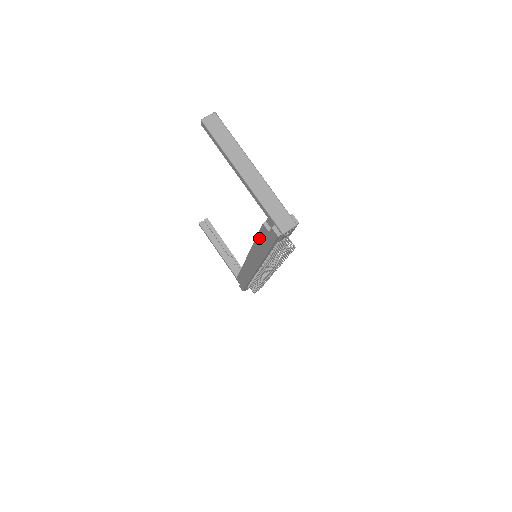
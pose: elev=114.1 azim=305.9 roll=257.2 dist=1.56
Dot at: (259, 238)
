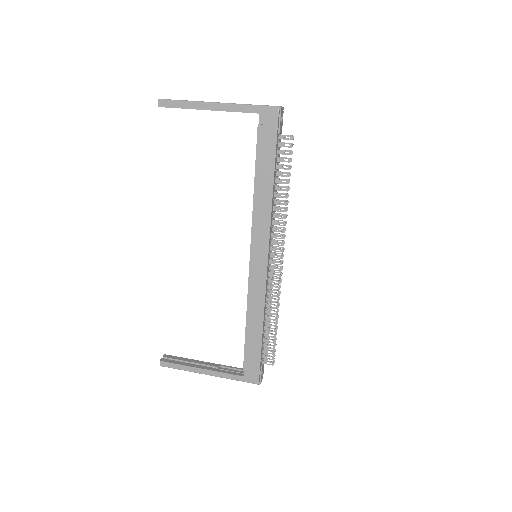
Dot at: (259, 164)
